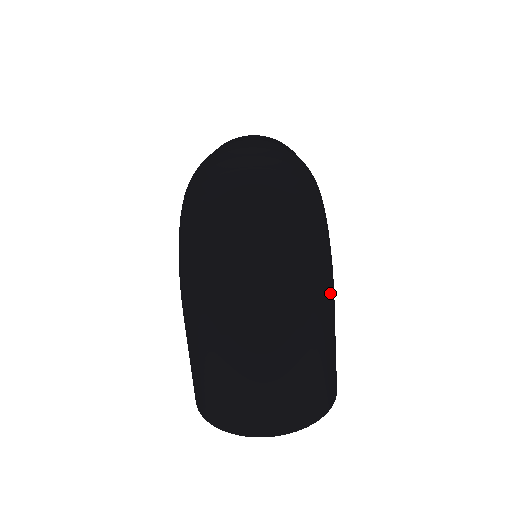
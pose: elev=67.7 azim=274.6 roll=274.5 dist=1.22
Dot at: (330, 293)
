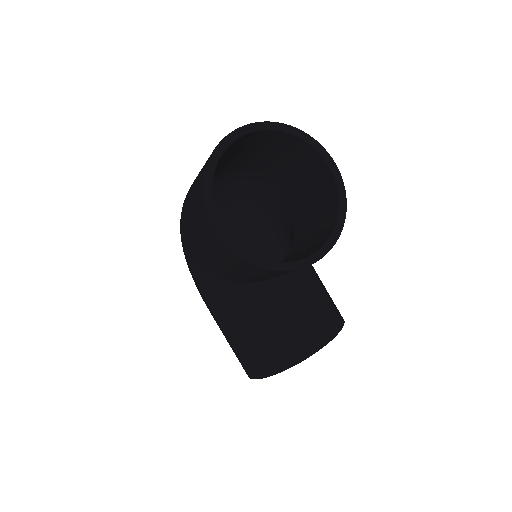
Dot at: occluded
